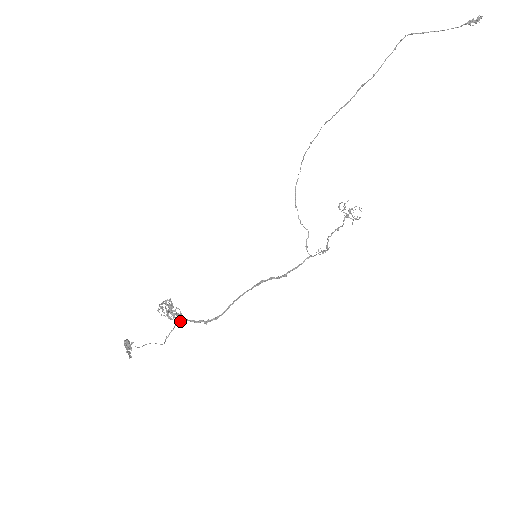
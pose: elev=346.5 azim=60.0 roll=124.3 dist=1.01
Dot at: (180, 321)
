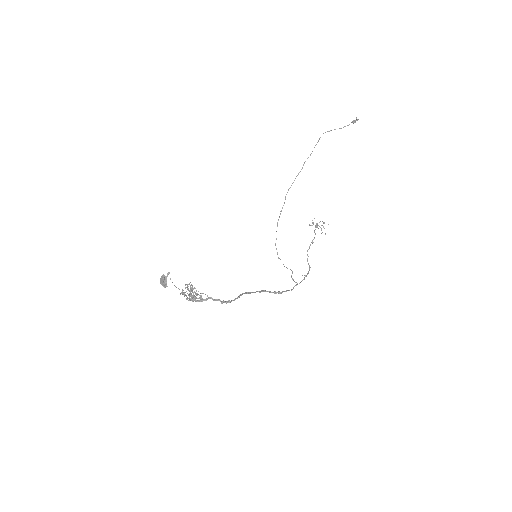
Dot at: (200, 301)
